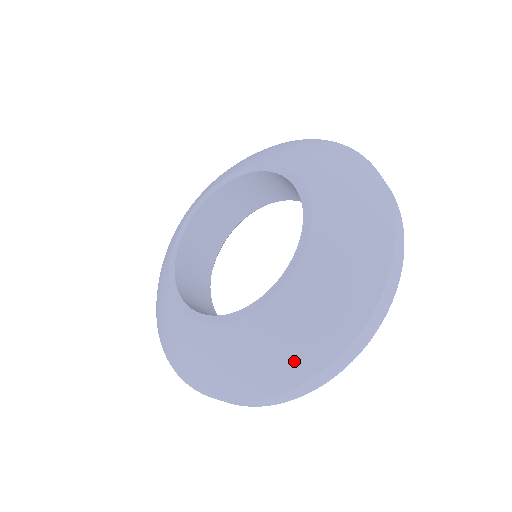
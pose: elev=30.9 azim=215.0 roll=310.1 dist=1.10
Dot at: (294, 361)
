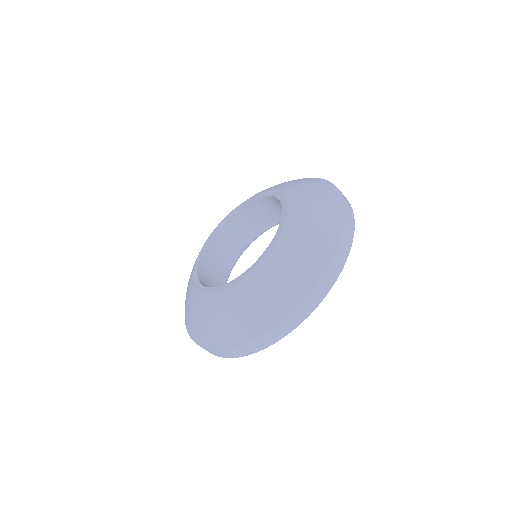
Dot at: (279, 300)
